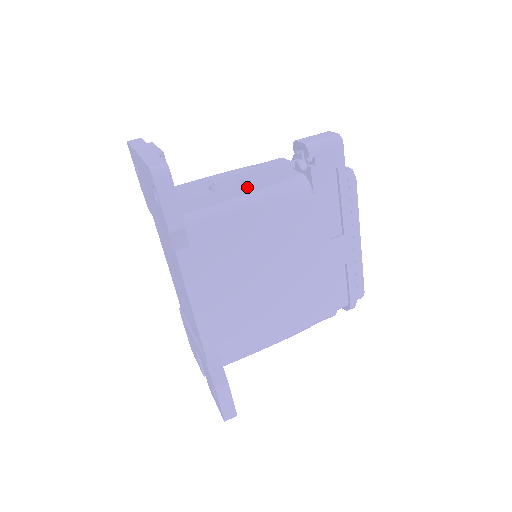
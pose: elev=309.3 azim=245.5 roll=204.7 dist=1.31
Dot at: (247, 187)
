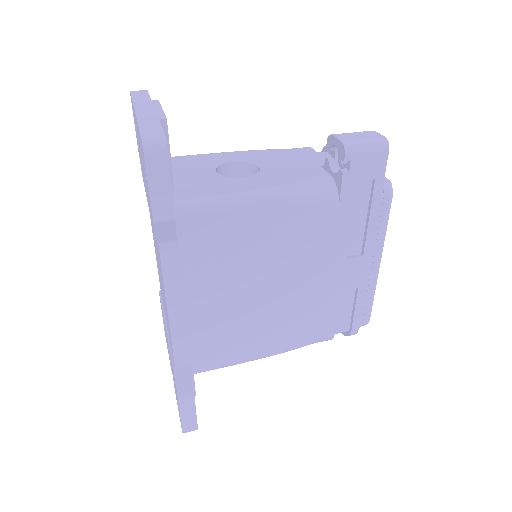
Dot at: (261, 179)
